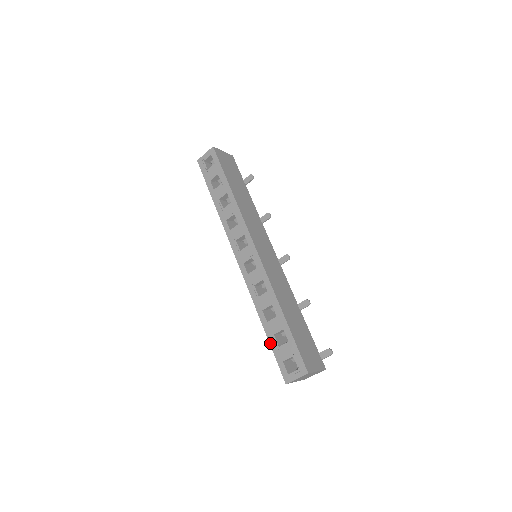
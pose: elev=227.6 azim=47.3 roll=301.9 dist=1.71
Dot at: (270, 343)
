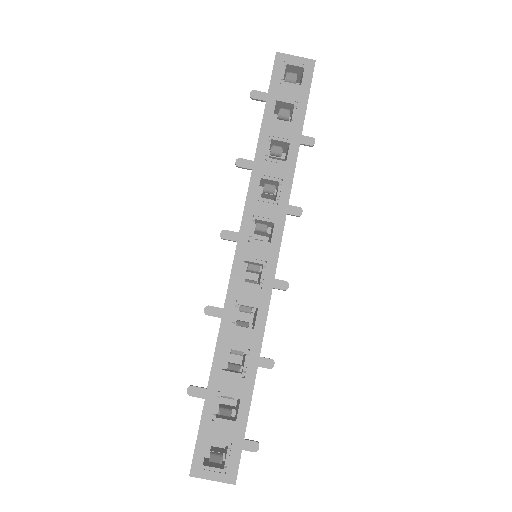
Dot at: (206, 402)
